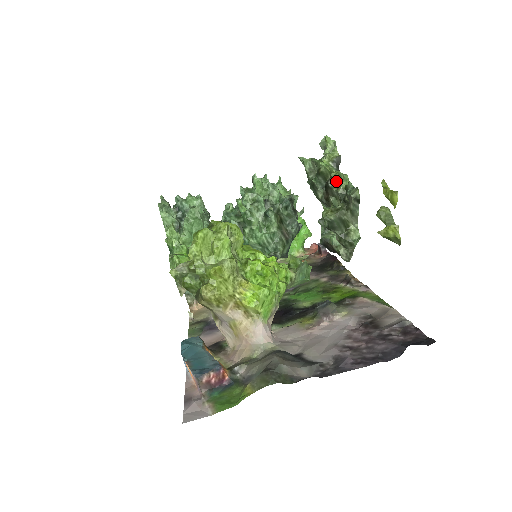
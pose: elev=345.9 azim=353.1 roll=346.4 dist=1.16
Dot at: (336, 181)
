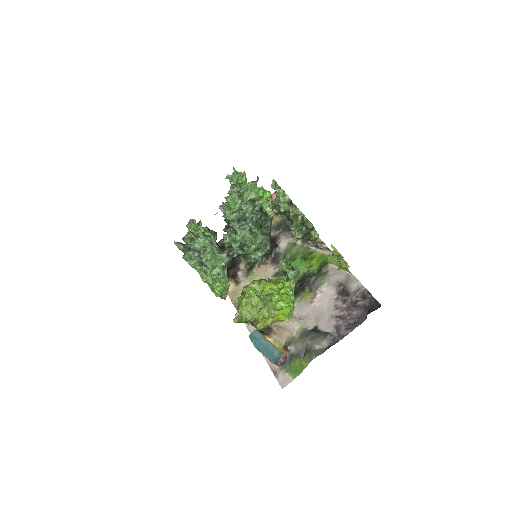
Dot at: (295, 217)
